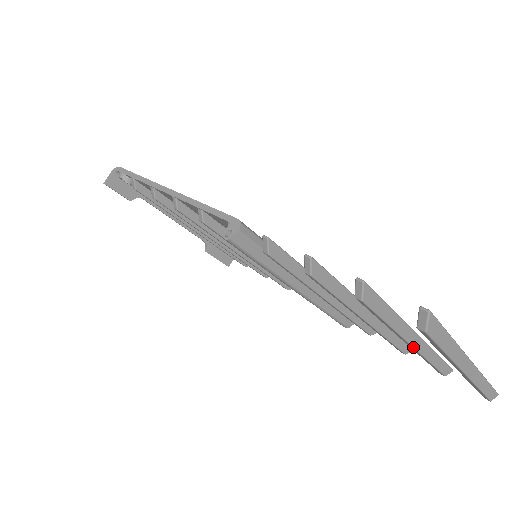
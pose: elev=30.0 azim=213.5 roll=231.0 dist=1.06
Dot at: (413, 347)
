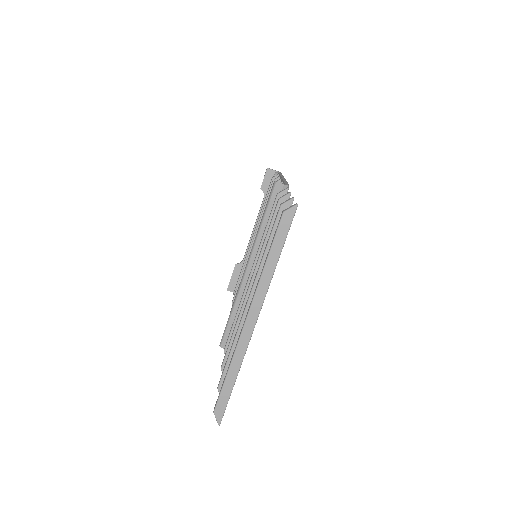
Dot at: (247, 303)
